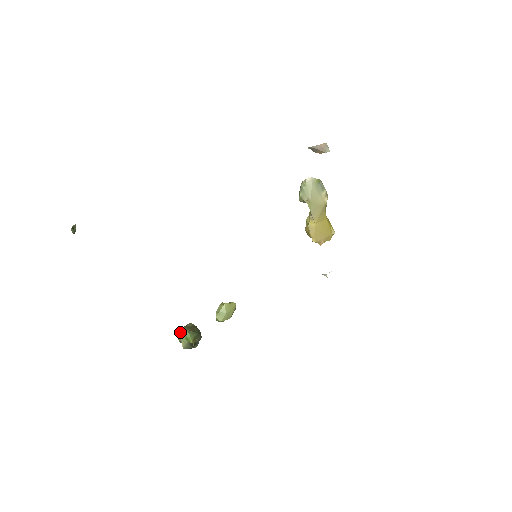
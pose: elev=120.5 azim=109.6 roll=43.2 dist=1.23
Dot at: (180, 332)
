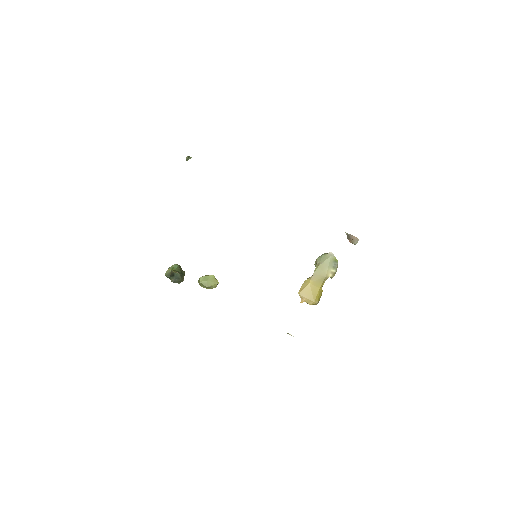
Dot at: occluded
